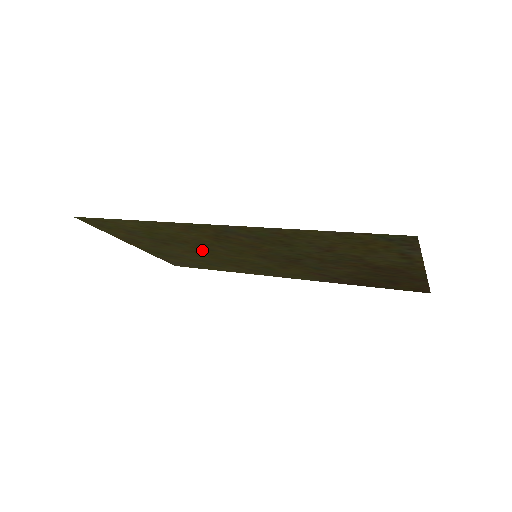
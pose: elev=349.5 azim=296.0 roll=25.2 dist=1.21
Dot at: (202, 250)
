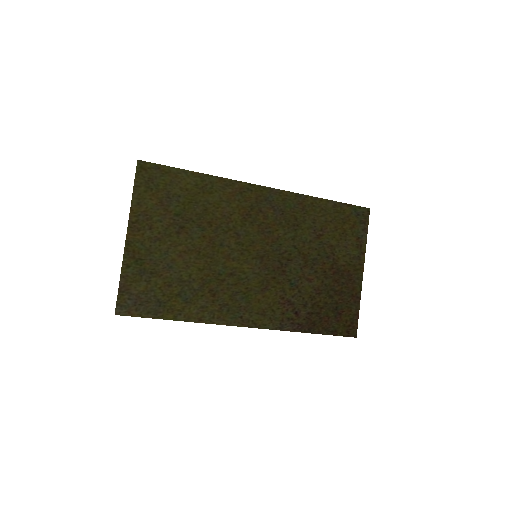
Dot at: (209, 246)
